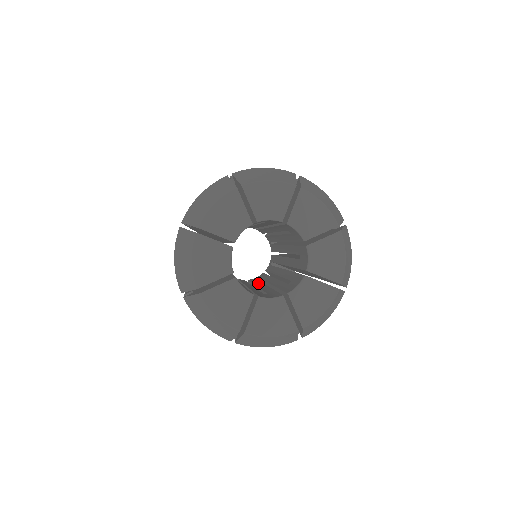
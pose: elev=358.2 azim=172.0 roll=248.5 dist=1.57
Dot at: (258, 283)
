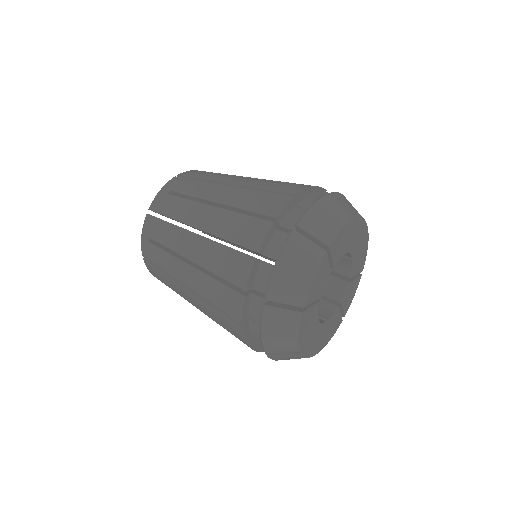
Dot at: occluded
